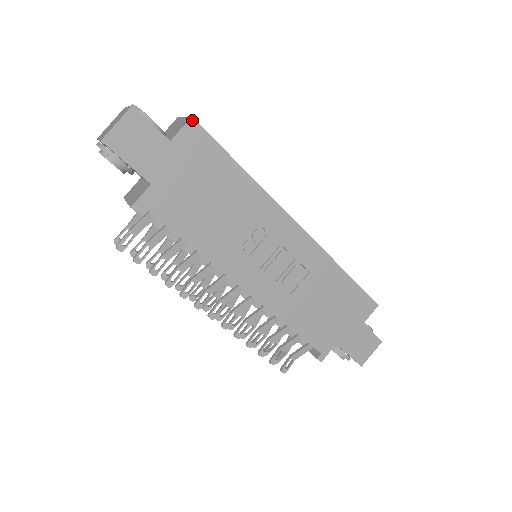
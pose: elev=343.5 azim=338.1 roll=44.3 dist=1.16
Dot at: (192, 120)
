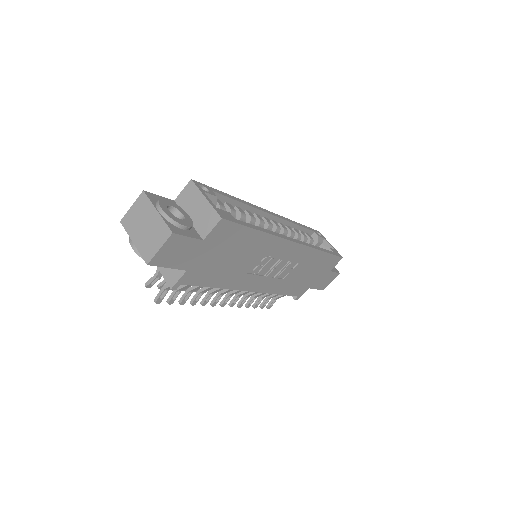
Dot at: (222, 220)
